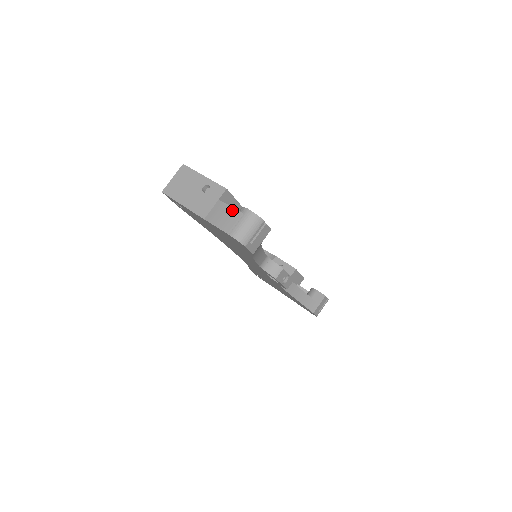
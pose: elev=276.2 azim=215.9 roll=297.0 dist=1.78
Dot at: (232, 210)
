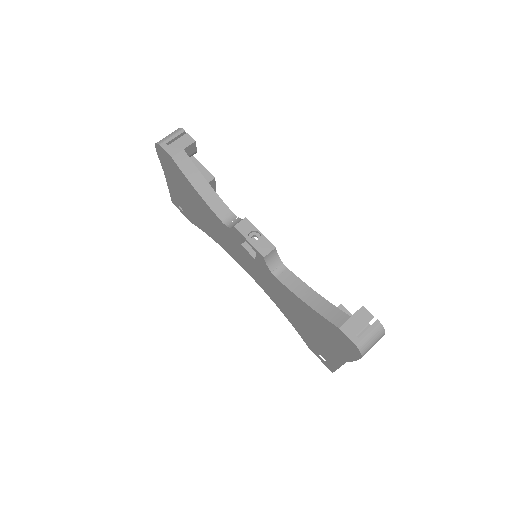
Dot at: occluded
